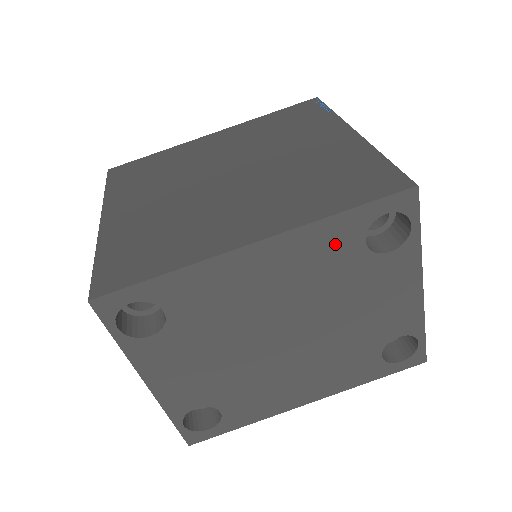
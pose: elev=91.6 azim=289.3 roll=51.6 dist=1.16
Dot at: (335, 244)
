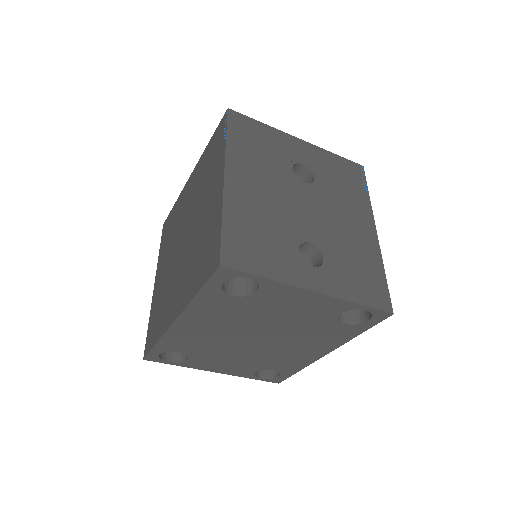
Dot at: (216, 304)
